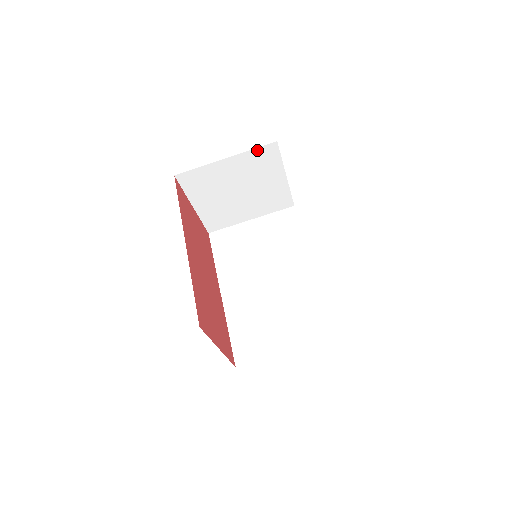
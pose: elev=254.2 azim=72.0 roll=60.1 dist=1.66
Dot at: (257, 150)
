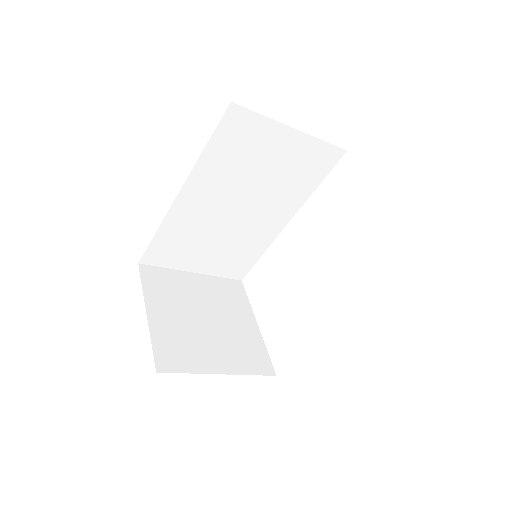
Dot at: occluded
